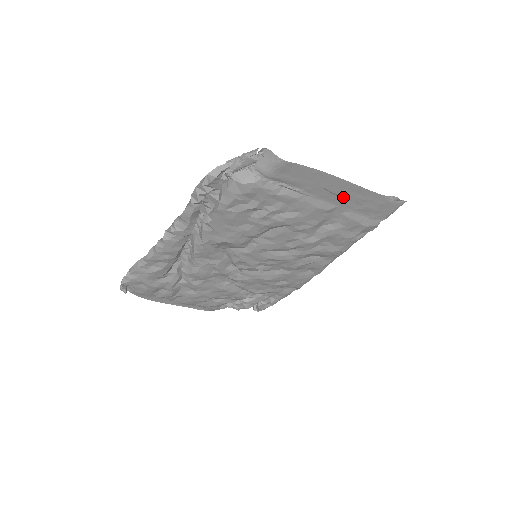
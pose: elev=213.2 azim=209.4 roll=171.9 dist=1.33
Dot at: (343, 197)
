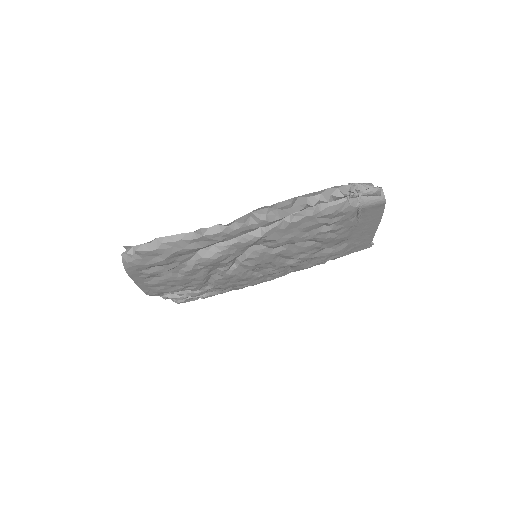
Dot at: (362, 234)
